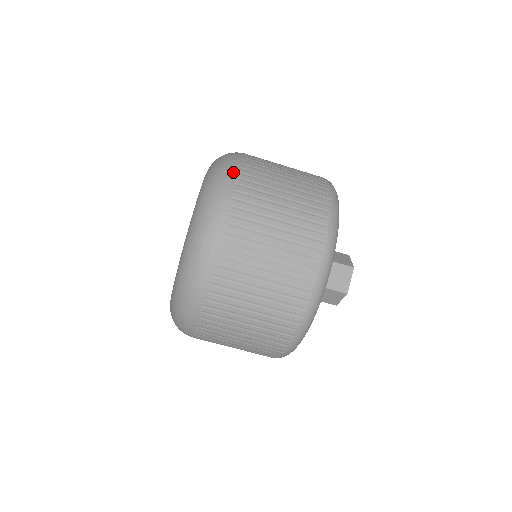
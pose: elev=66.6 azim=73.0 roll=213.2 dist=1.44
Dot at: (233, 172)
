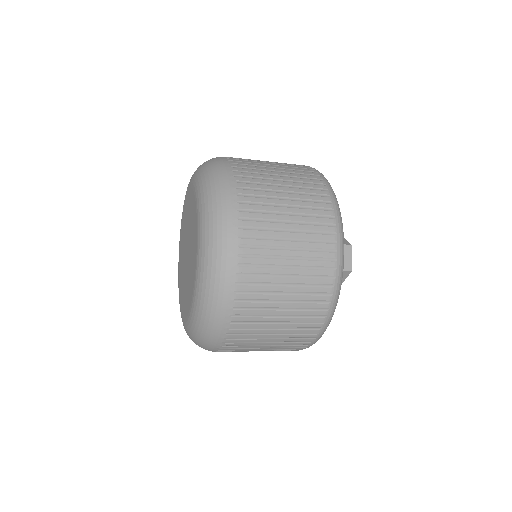
Dot at: (229, 176)
